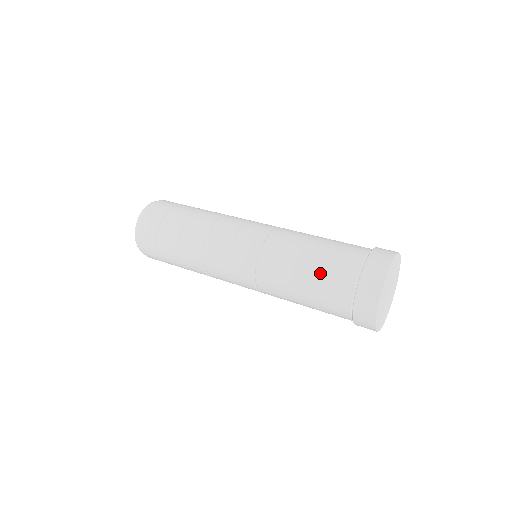
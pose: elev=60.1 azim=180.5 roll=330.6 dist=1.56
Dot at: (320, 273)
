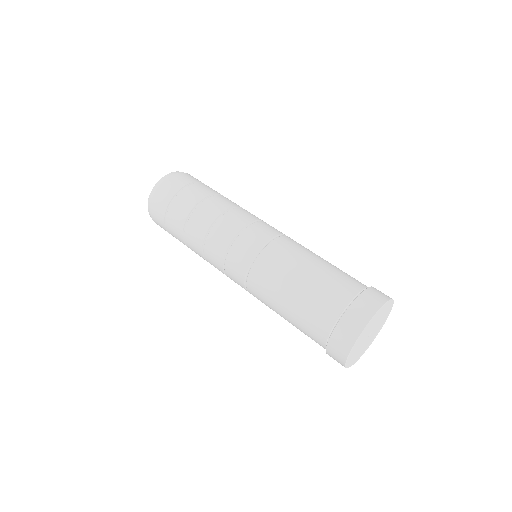
Dot at: (297, 319)
